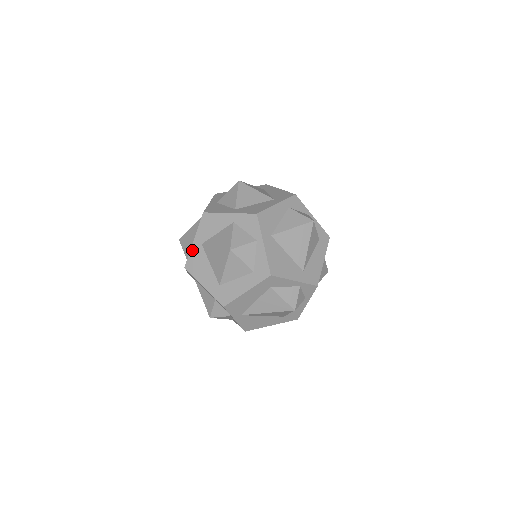
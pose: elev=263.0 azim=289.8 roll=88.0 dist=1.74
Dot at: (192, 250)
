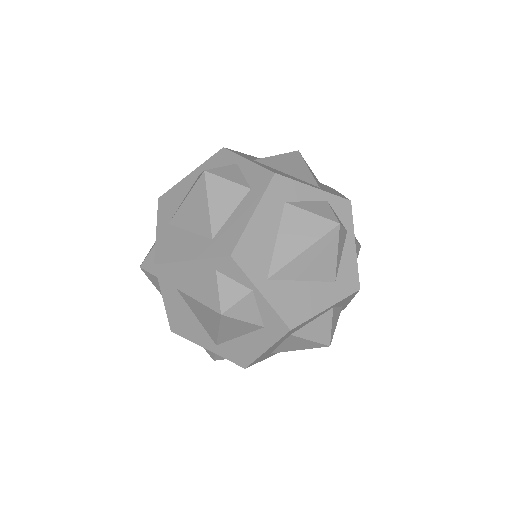
Dot at: (158, 239)
